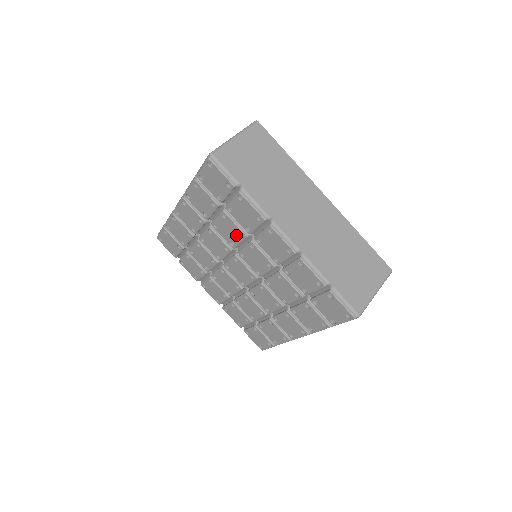
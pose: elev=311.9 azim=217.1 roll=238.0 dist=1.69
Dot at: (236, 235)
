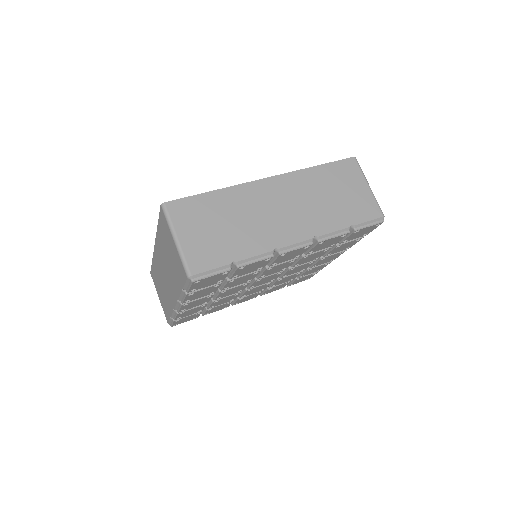
Dot at: (250, 277)
